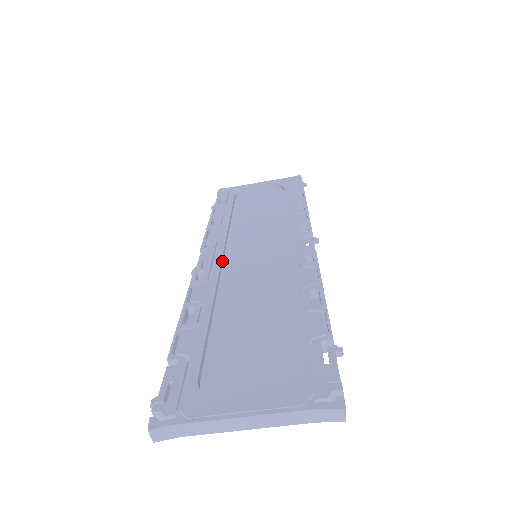
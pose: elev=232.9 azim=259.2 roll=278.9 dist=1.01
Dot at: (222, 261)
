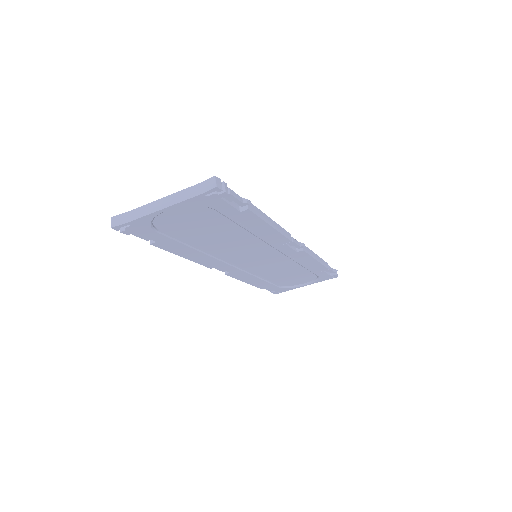
Dot at: occluded
